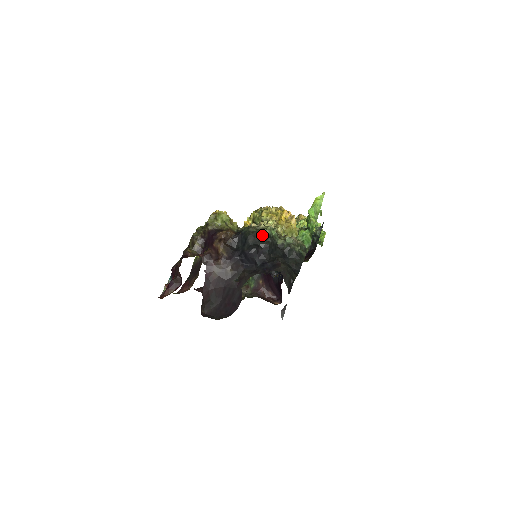
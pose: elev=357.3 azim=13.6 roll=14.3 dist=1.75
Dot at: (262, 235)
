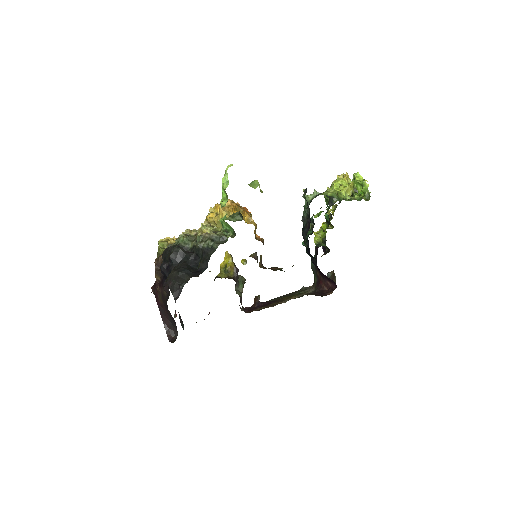
Dot at: occluded
